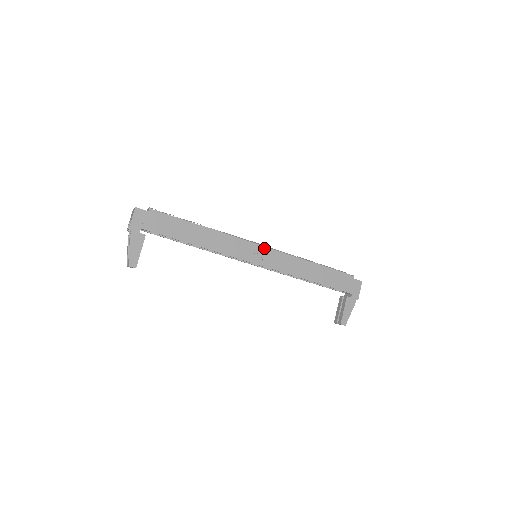
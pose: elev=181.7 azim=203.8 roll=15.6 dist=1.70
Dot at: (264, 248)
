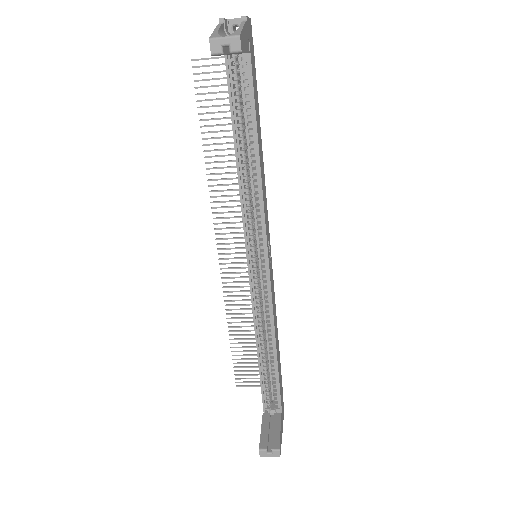
Dot at: occluded
